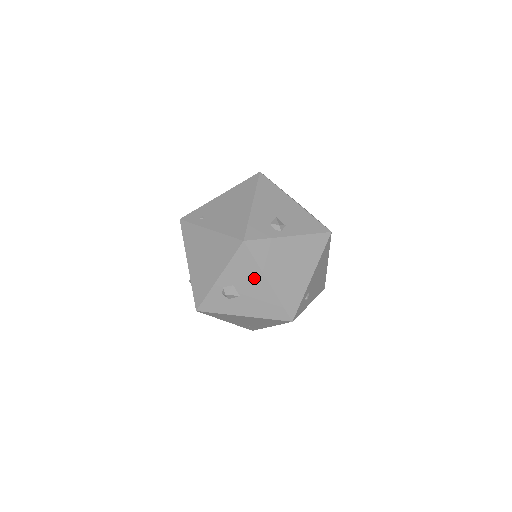
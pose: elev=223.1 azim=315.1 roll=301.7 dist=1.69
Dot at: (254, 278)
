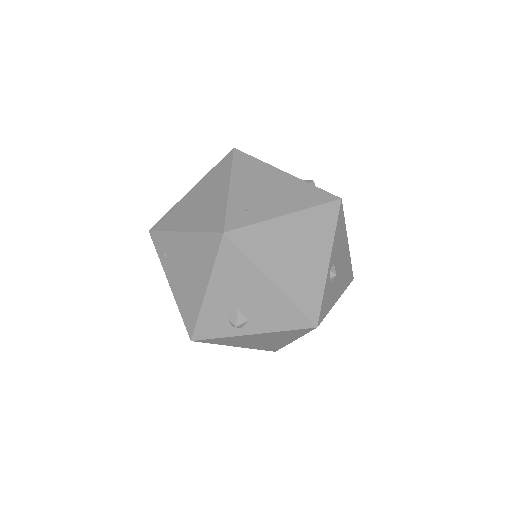
Dot at: occluded
